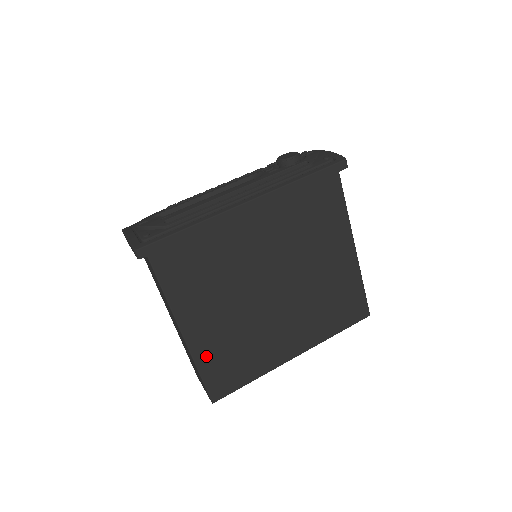
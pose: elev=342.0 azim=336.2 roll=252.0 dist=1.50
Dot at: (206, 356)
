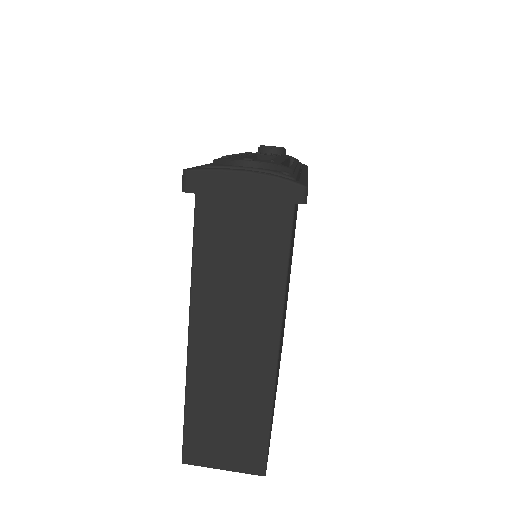
Dot at: (275, 389)
